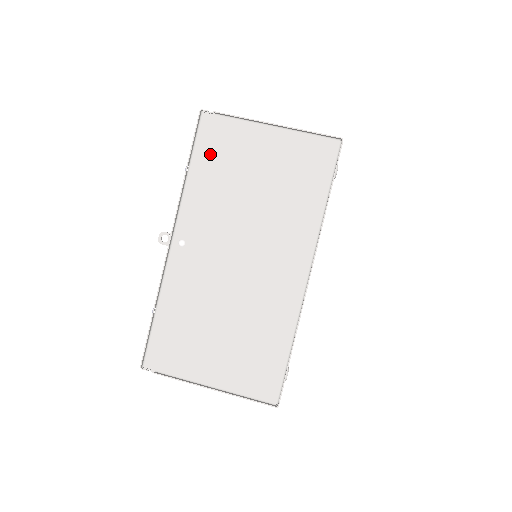
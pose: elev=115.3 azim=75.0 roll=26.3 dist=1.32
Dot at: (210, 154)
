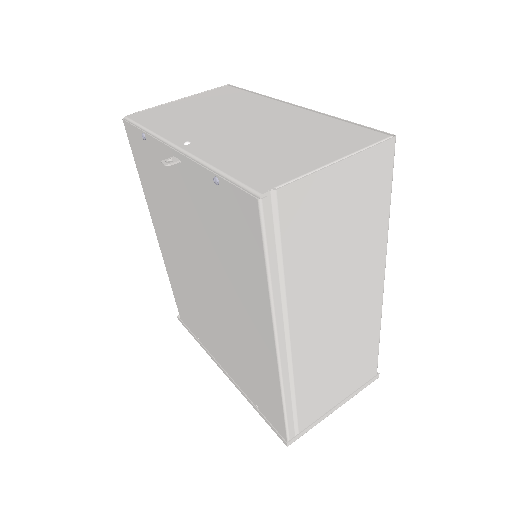
Dot at: (153, 119)
